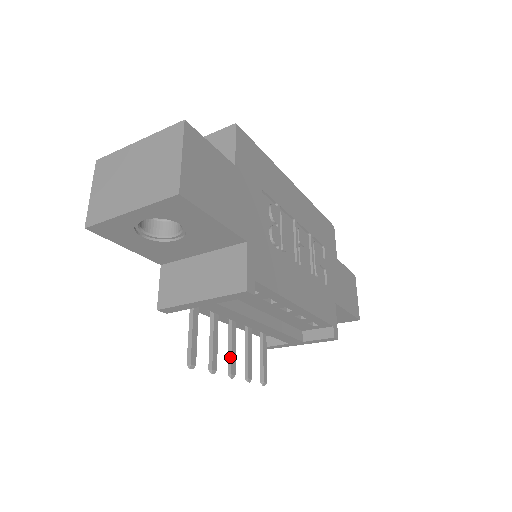
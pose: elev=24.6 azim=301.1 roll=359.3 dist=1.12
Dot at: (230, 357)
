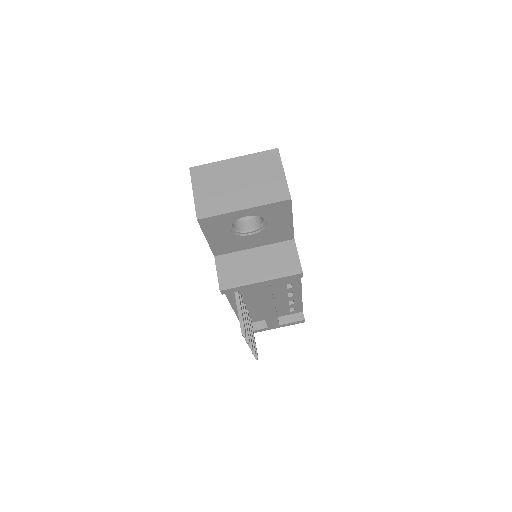
Dot at: (249, 333)
